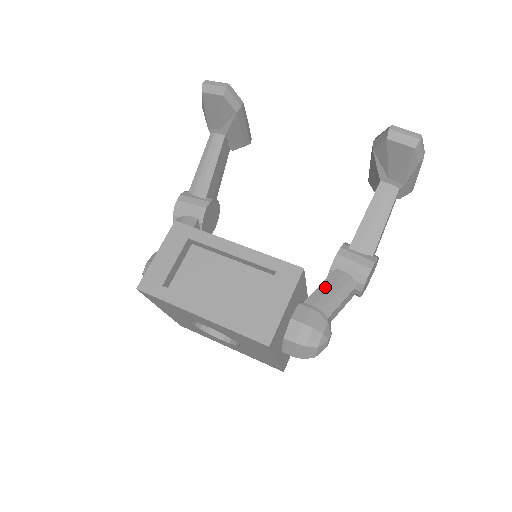
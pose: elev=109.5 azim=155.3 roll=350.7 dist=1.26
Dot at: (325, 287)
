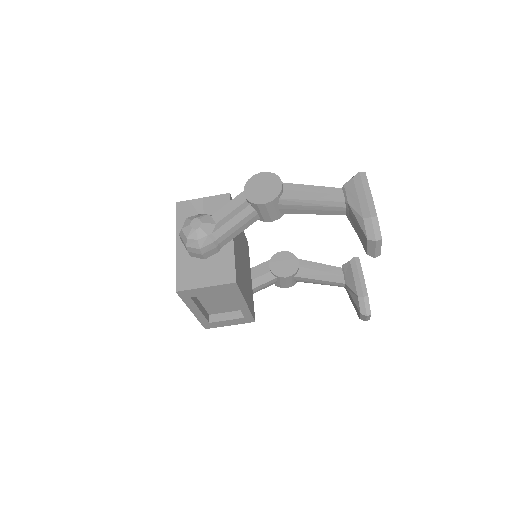
Dot at: (260, 288)
